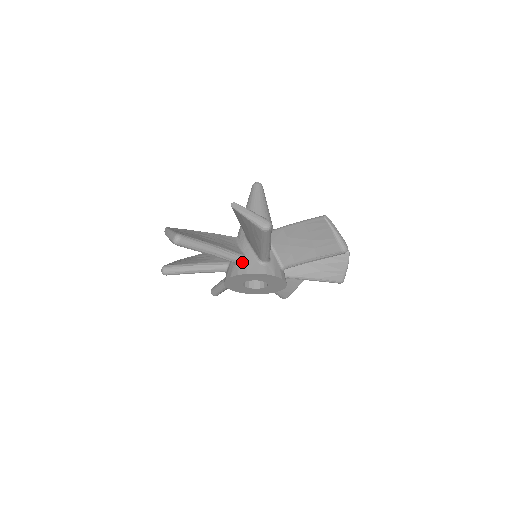
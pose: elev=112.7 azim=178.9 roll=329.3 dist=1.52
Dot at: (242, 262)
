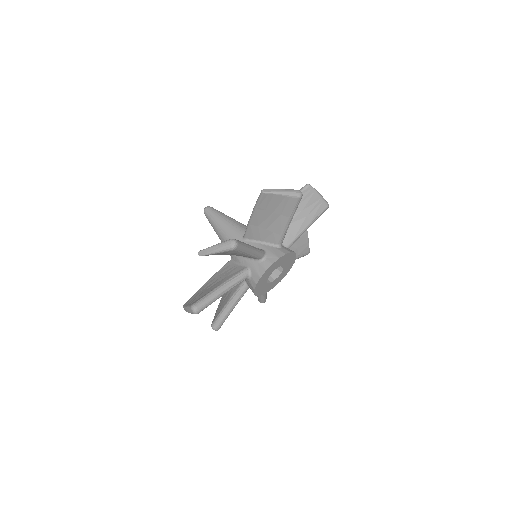
Dot at: (266, 254)
